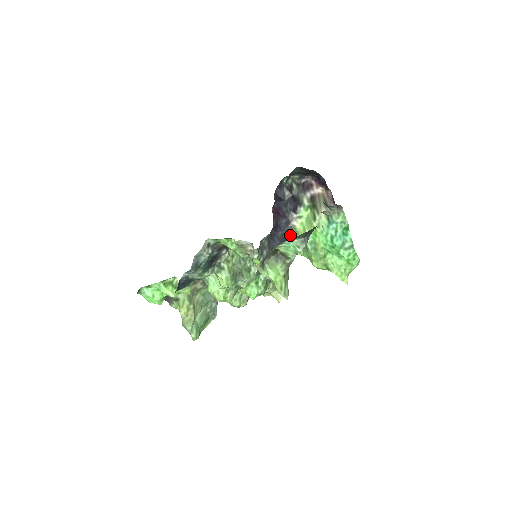
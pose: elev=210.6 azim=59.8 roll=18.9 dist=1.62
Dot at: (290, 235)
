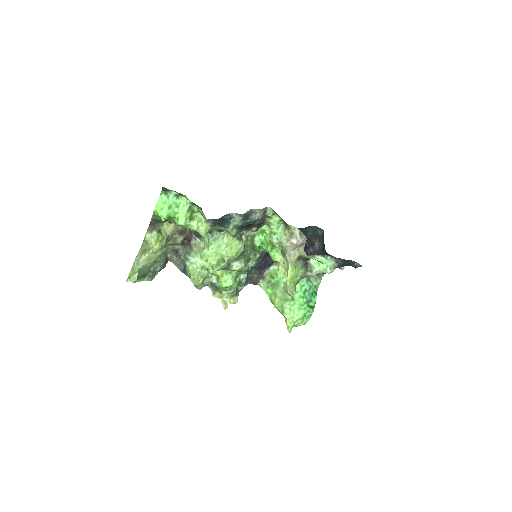
Dot at: (270, 266)
